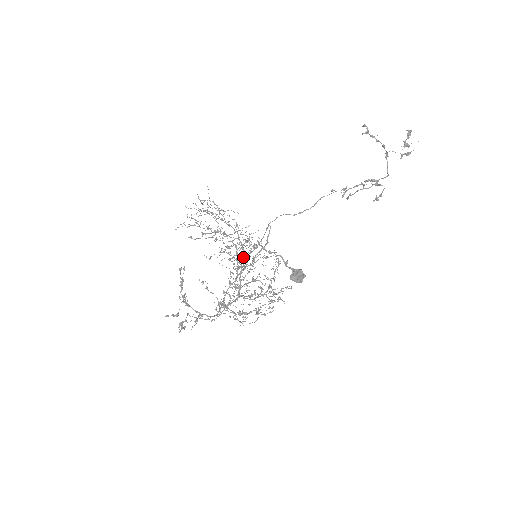
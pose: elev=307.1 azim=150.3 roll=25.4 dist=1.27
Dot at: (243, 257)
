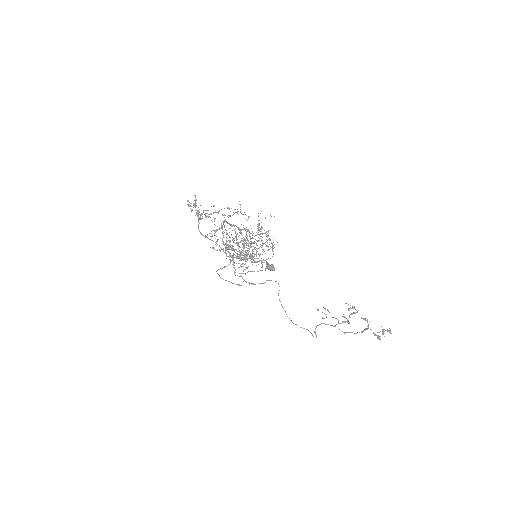
Dot at: occluded
